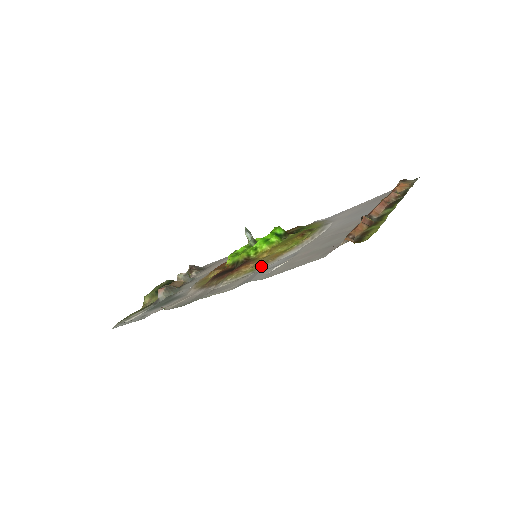
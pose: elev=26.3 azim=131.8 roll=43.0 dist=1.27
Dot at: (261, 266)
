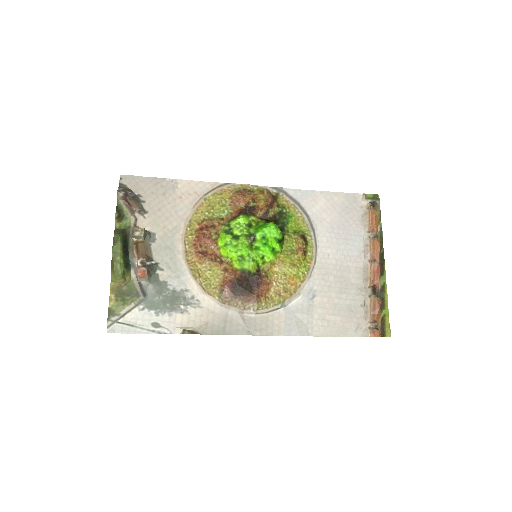
Dot at: (287, 299)
